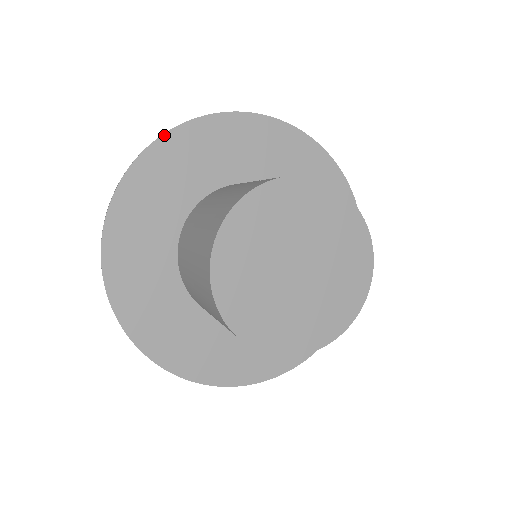
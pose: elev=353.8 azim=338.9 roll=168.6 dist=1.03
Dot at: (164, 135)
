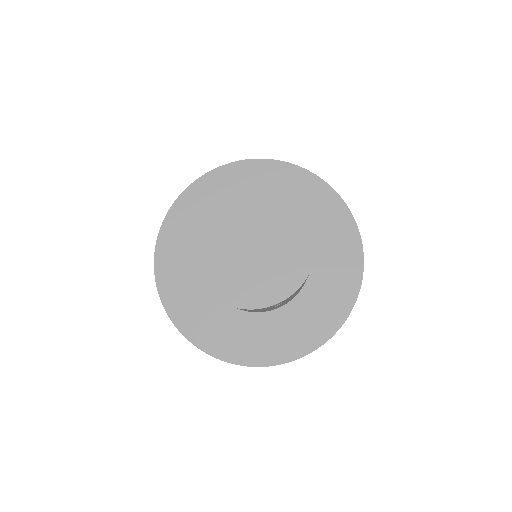
Dot at: (183, 193)
